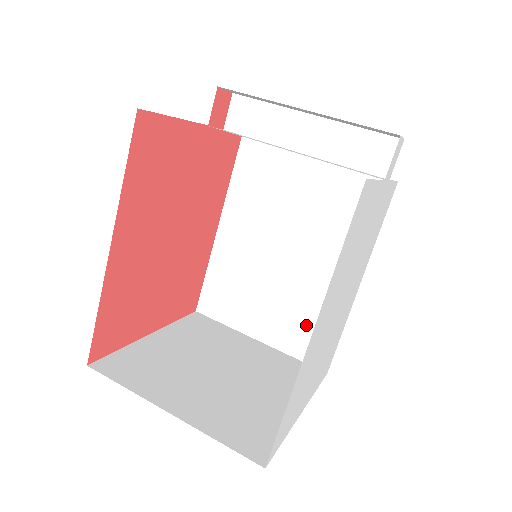
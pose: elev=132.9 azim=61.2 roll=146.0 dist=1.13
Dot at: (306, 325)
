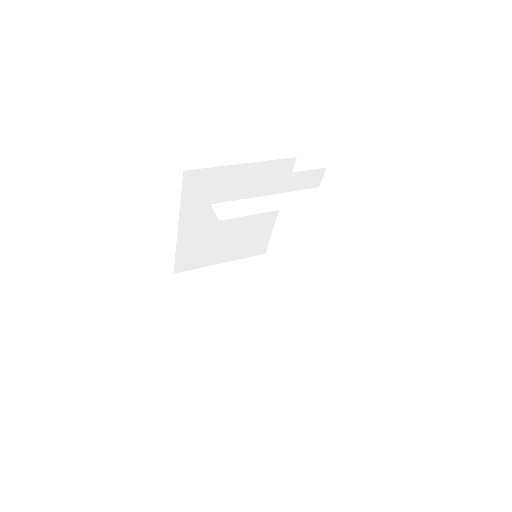
Dot at: (250, 242)
